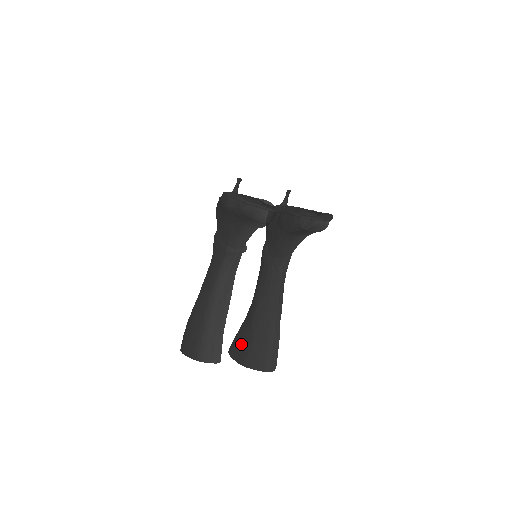
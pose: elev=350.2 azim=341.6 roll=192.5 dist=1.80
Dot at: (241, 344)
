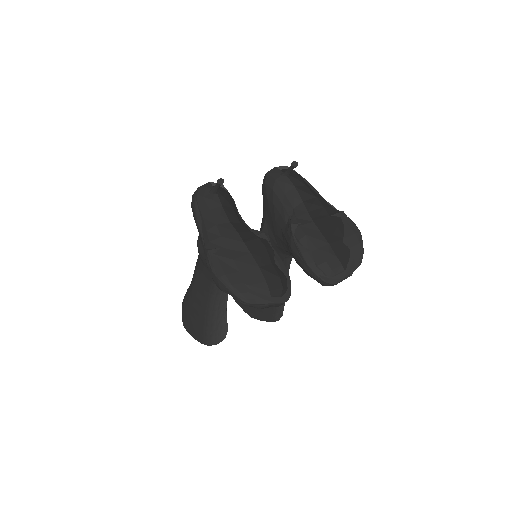
Dot at: occluded
